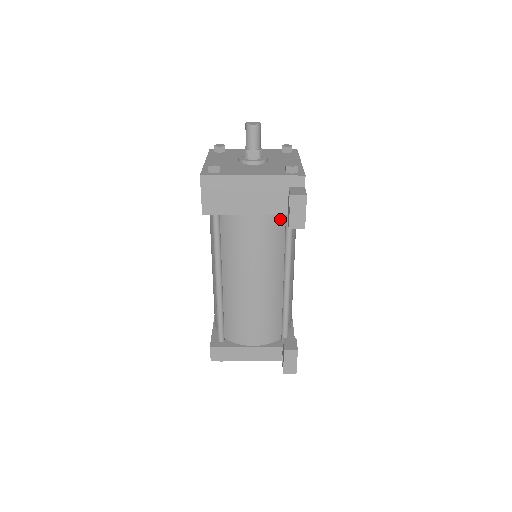
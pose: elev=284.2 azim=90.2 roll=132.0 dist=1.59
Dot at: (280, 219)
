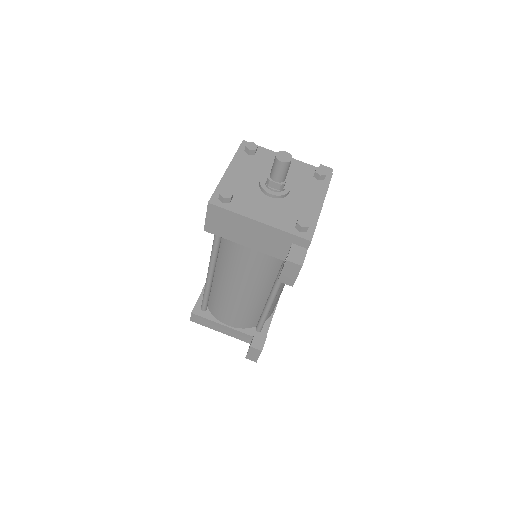
Dot at: occluded
